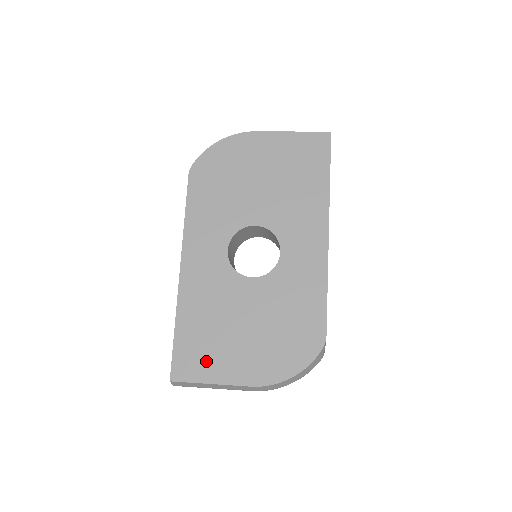
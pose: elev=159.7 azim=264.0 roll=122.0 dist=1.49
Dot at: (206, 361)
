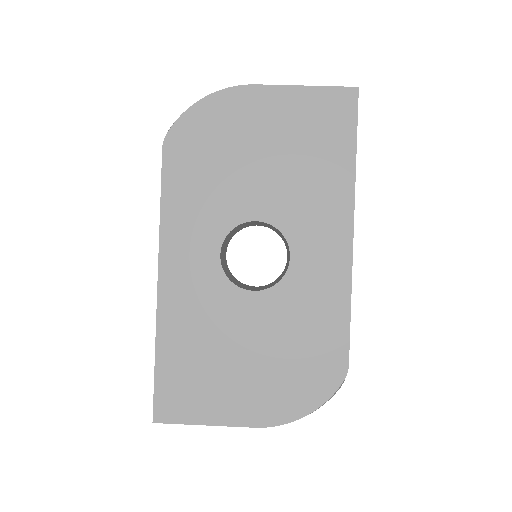
Dot at: (197, 398)
